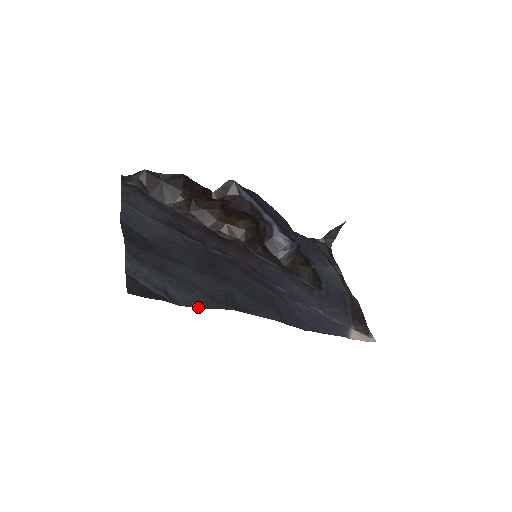
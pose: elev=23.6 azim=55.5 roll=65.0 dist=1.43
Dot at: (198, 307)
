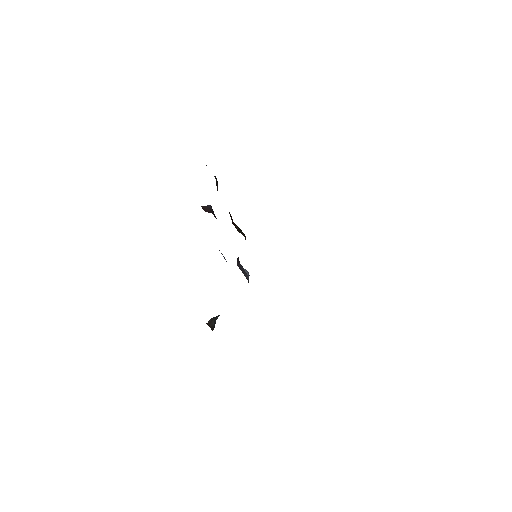
Dot at: occluded
